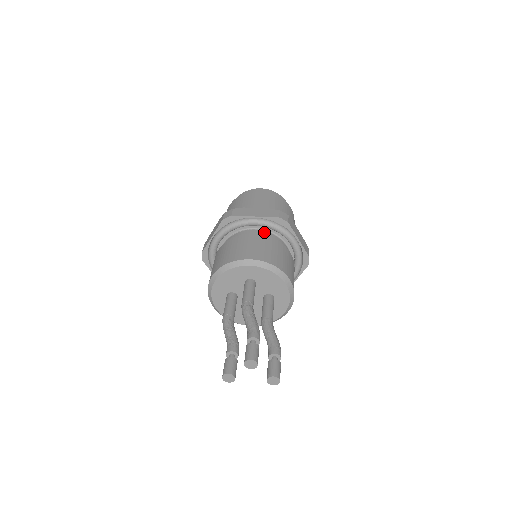
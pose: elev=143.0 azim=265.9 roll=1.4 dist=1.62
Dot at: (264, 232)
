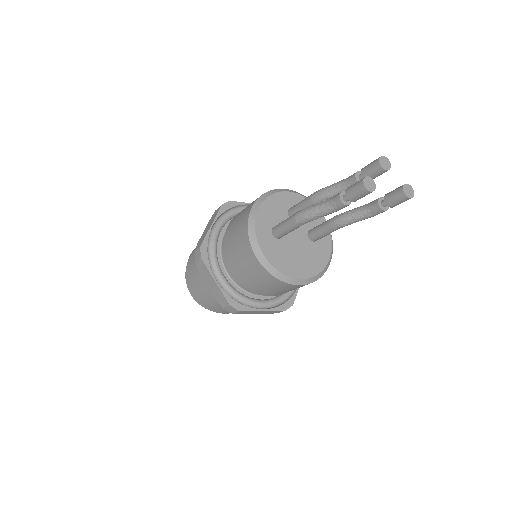
Dot at: occluded
